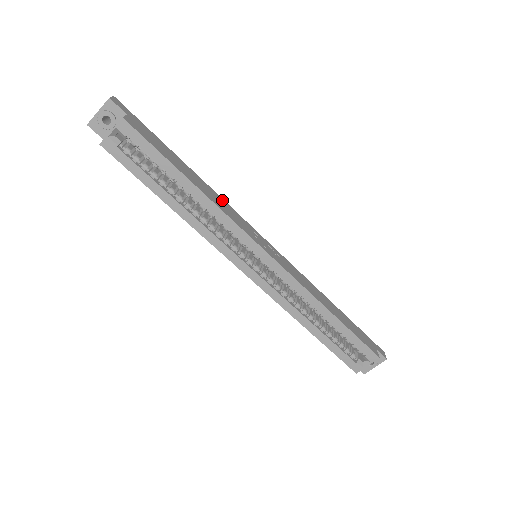
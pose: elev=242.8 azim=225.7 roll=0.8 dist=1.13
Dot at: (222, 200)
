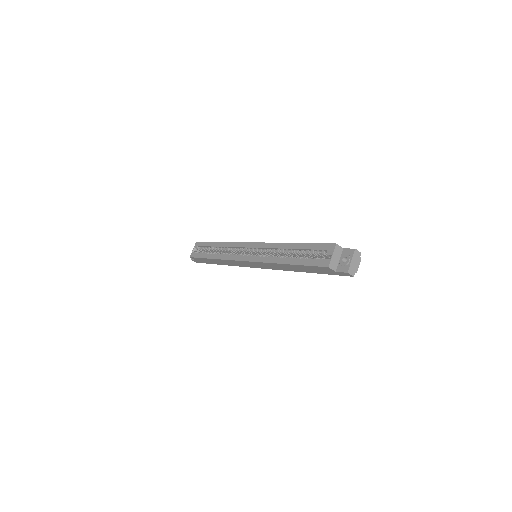
Dot at: occluded
